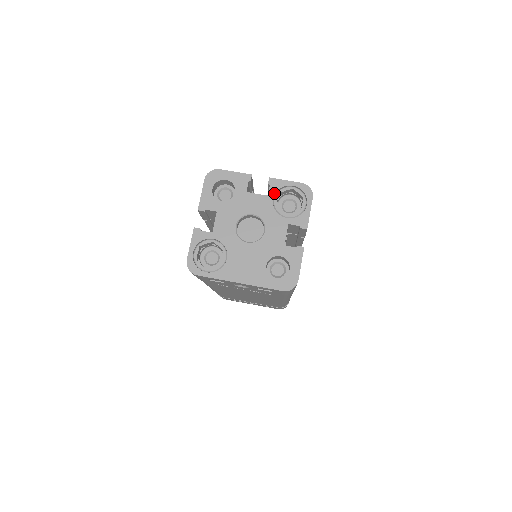
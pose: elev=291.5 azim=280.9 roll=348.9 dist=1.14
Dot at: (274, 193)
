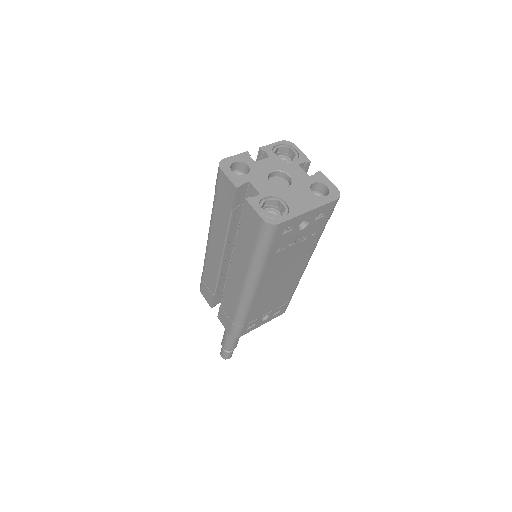
Dot at: (272, 154)
